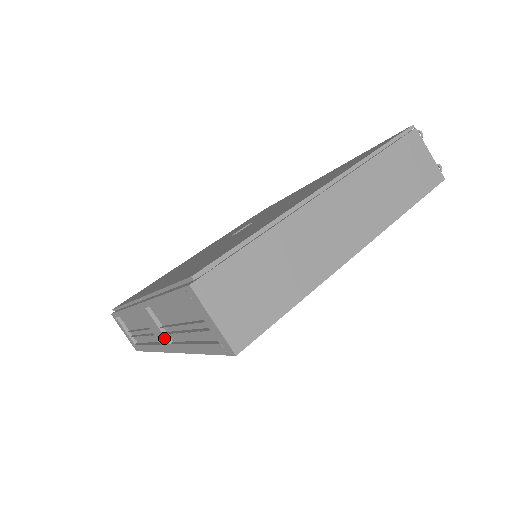
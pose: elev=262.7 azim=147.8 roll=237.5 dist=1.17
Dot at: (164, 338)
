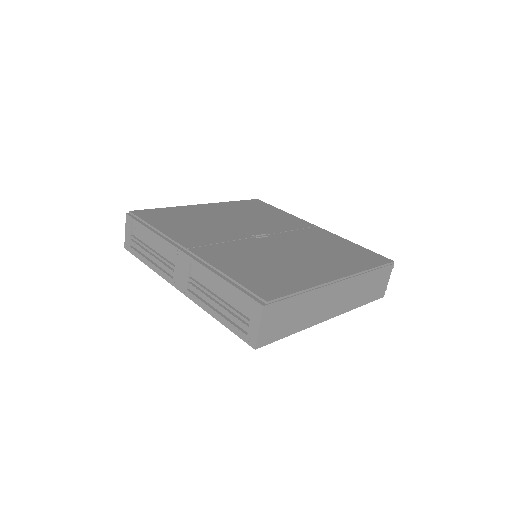
Dot at: (185, 283)
